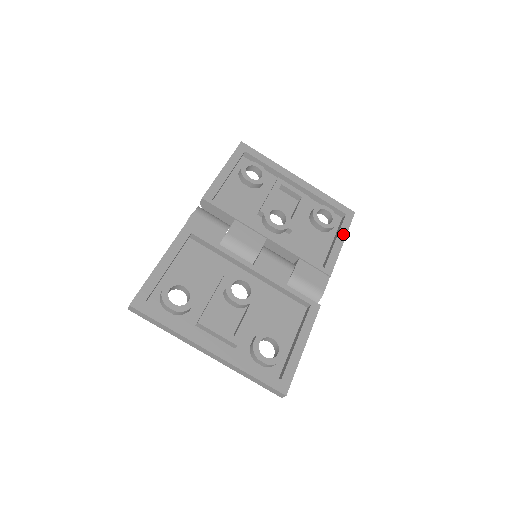
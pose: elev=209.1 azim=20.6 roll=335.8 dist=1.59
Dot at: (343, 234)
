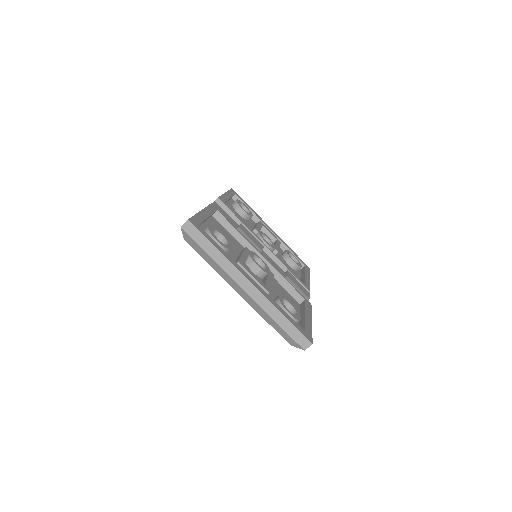
Dot at: (308, 274)
